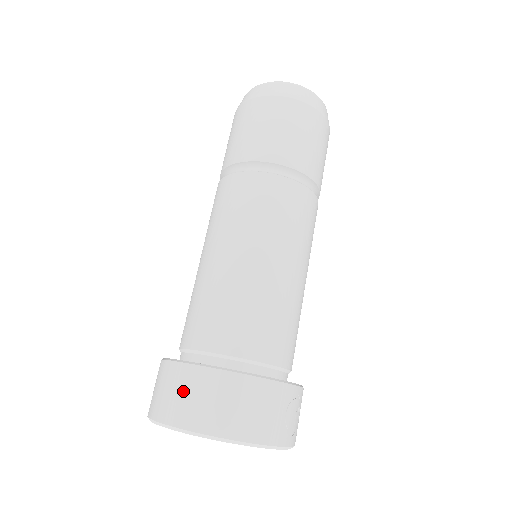
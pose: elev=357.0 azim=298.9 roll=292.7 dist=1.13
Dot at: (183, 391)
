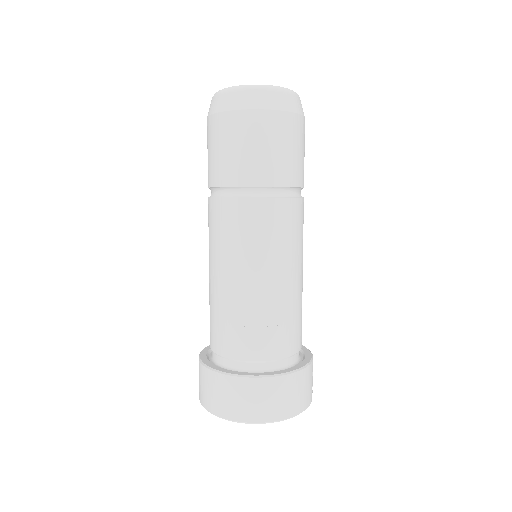
Dot at: (251, 398)
